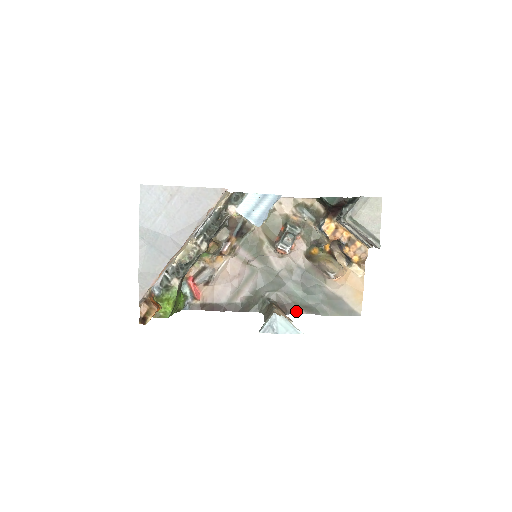
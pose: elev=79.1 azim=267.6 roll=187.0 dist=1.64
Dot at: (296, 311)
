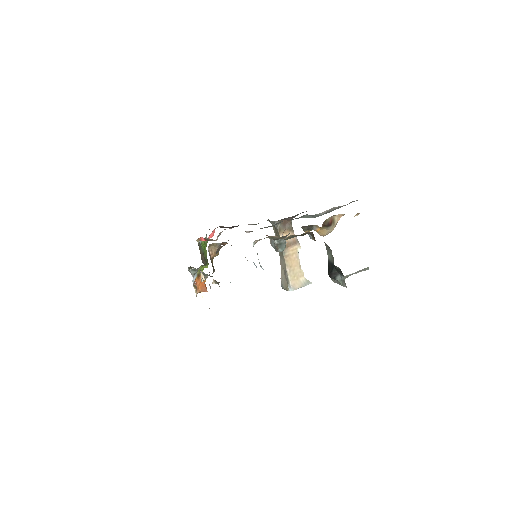
Dot at: occluded
